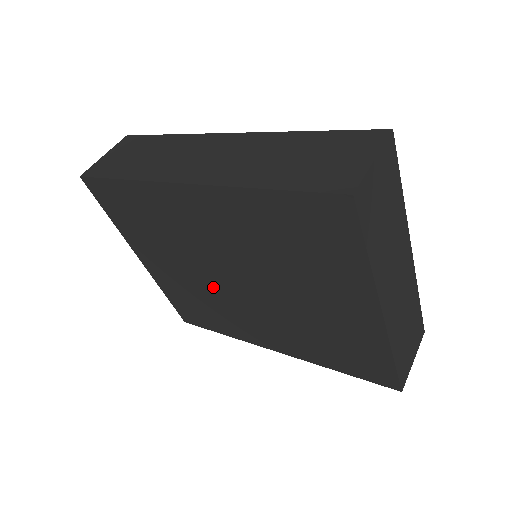
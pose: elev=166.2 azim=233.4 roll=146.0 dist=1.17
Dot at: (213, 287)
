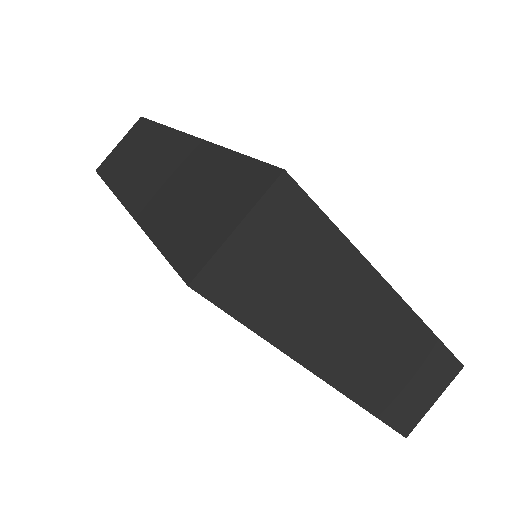
Dot at: occluded
